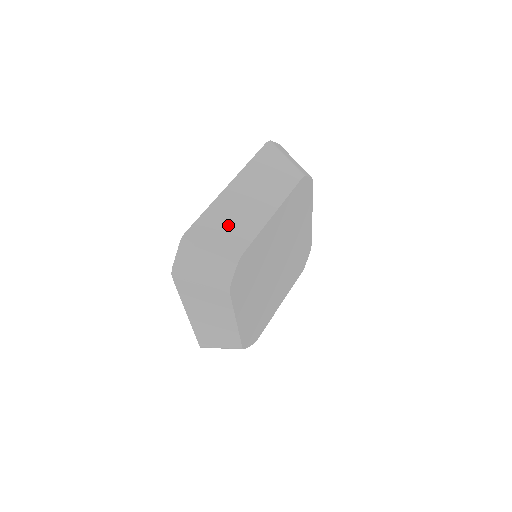
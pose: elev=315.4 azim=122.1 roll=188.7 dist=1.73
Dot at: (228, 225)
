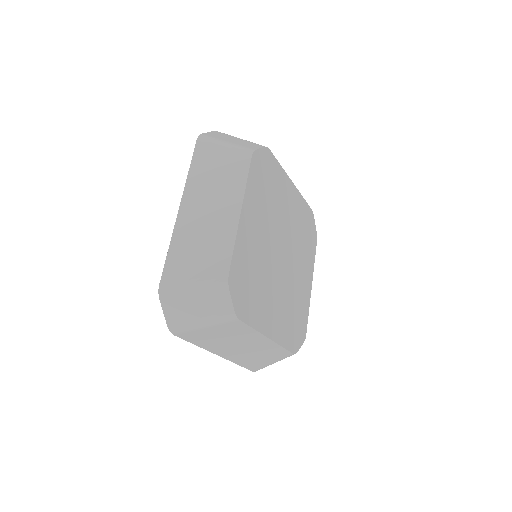
Dot at: occluded
